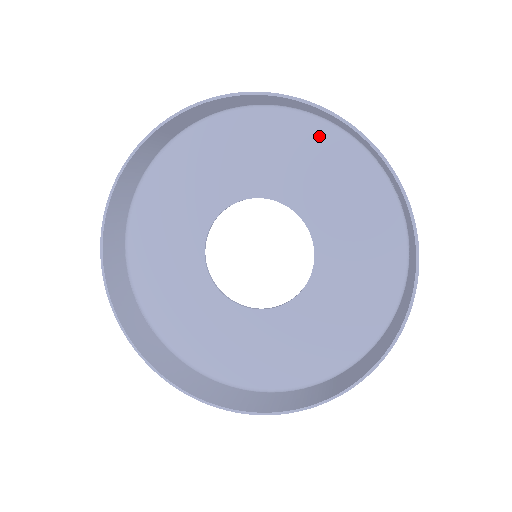
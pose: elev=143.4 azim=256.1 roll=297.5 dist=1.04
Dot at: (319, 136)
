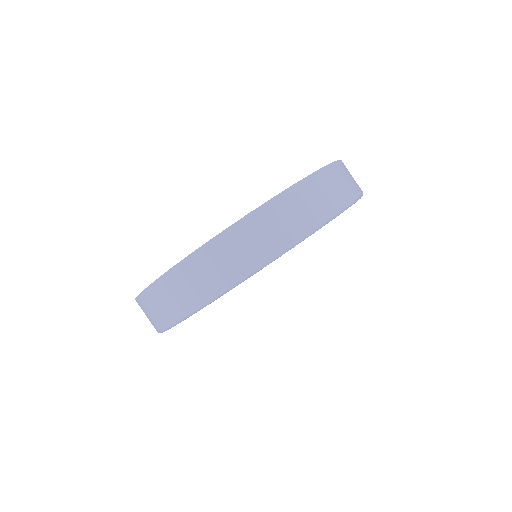
Dot at: occluded
